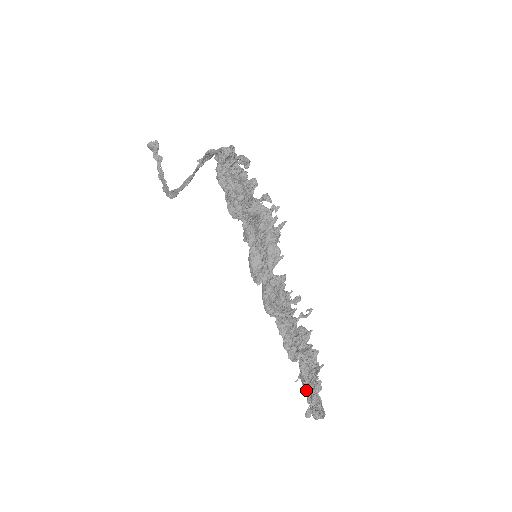
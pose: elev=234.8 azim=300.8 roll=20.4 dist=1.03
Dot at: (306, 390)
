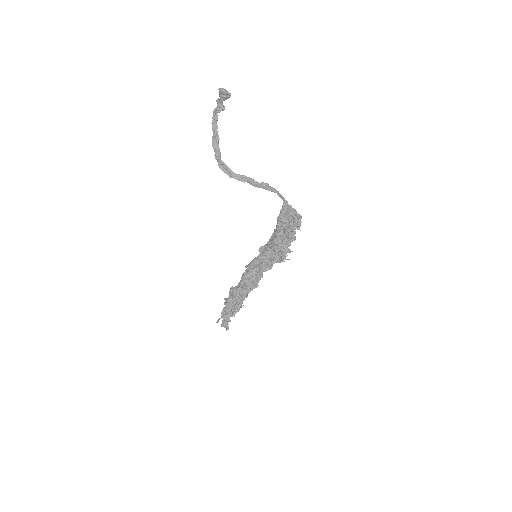
Dot at: (227, 315)
